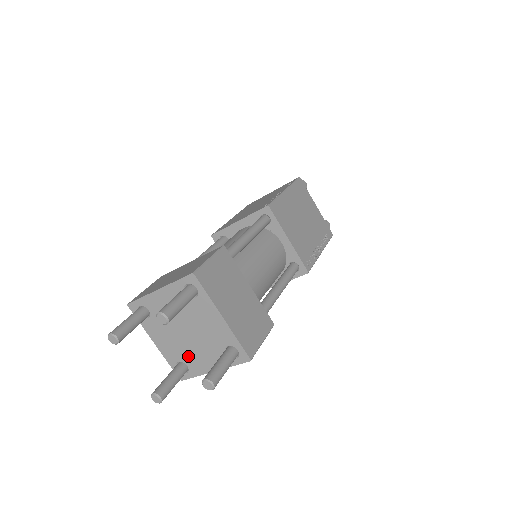
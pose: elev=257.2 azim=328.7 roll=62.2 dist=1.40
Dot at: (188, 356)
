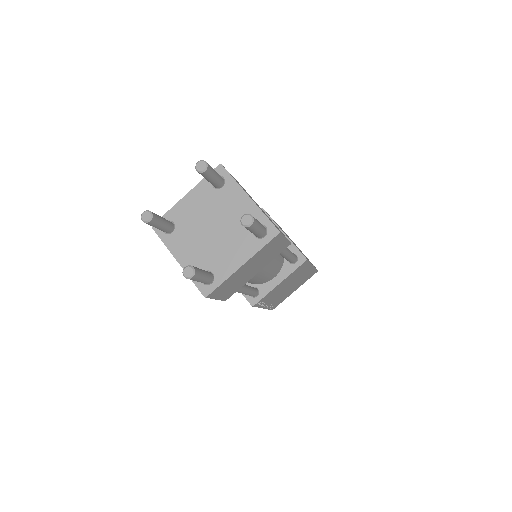
Dot at: (214, 259)
